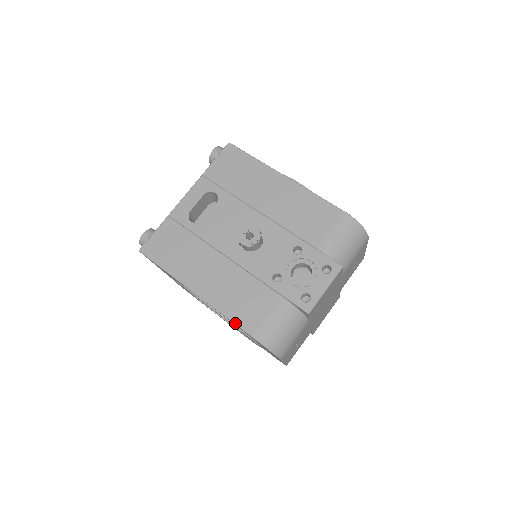
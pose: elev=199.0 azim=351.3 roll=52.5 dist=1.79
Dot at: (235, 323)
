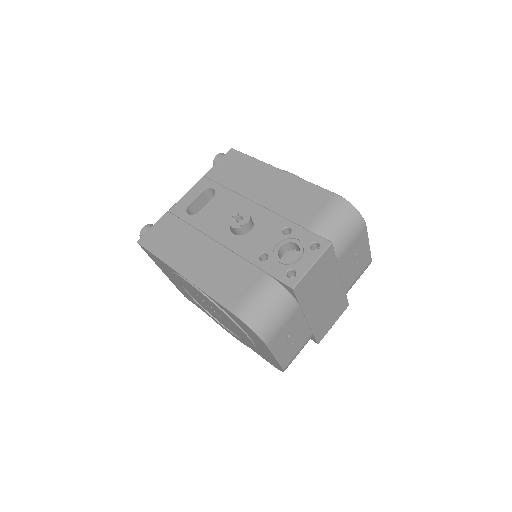
Dot at: (217, 301)
